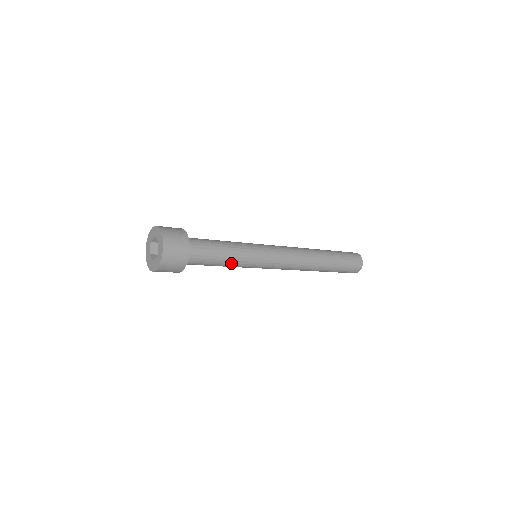
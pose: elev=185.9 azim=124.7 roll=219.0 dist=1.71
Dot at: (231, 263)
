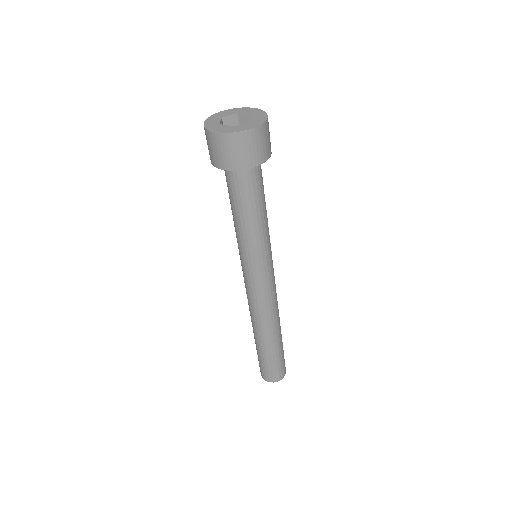
Dot at: (245, 229)
